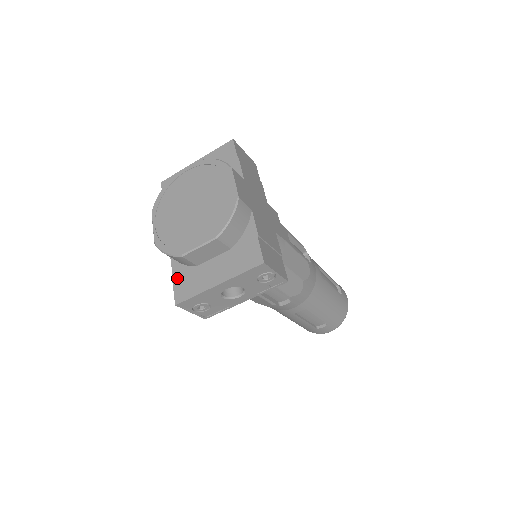
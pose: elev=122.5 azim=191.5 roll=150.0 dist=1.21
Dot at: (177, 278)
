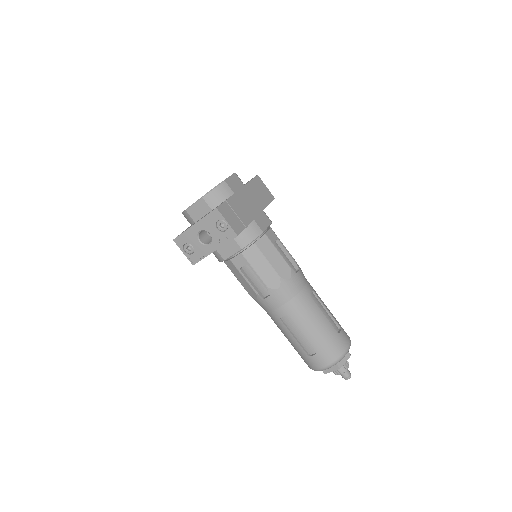
Dot at: occluded
